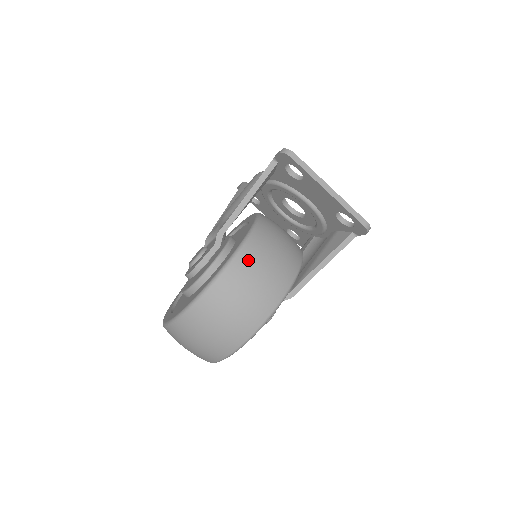
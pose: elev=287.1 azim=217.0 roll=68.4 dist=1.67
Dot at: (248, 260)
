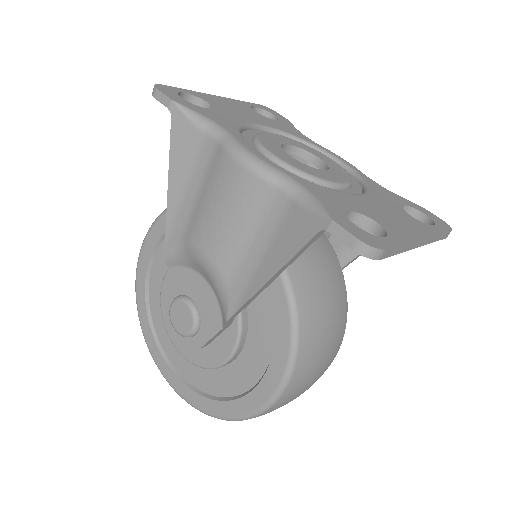
Dot at: (305, 371)
